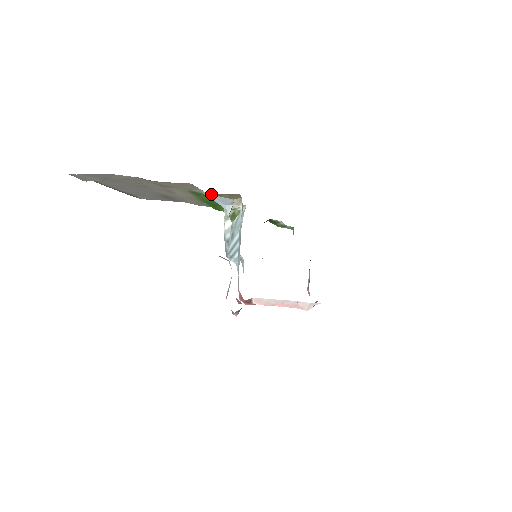
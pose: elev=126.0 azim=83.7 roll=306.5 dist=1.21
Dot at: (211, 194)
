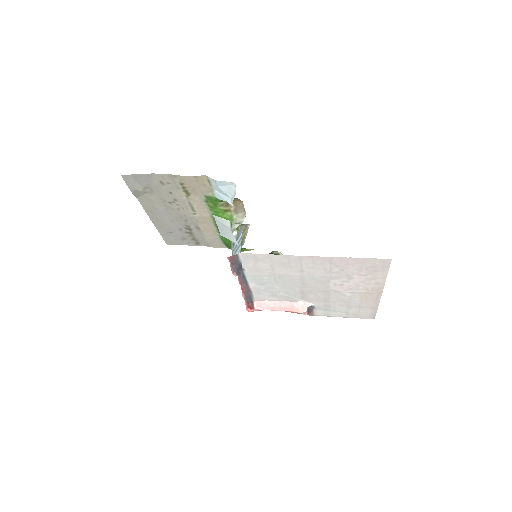
Dot at: (219, 182)
